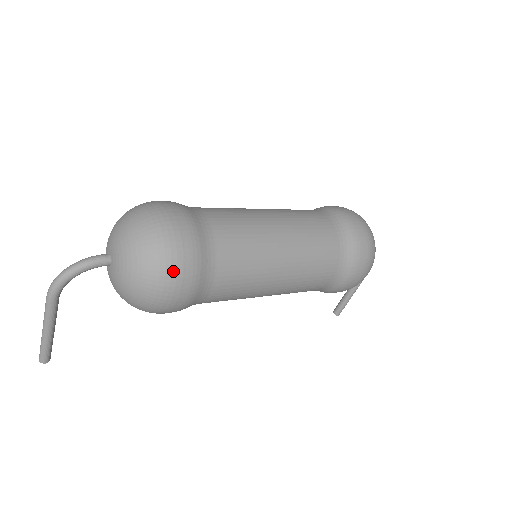
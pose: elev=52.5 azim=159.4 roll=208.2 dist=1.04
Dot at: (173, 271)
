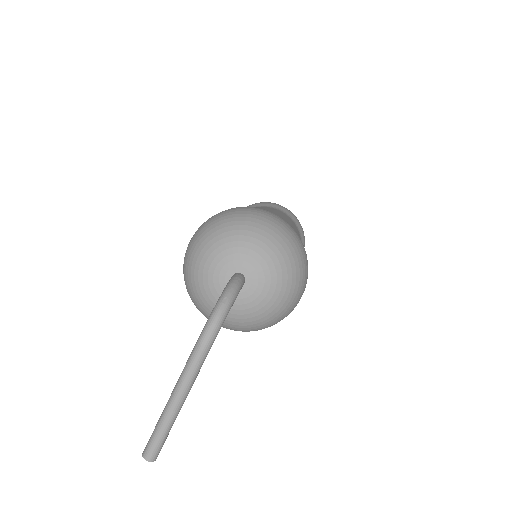
Dot at: (307, 268)
